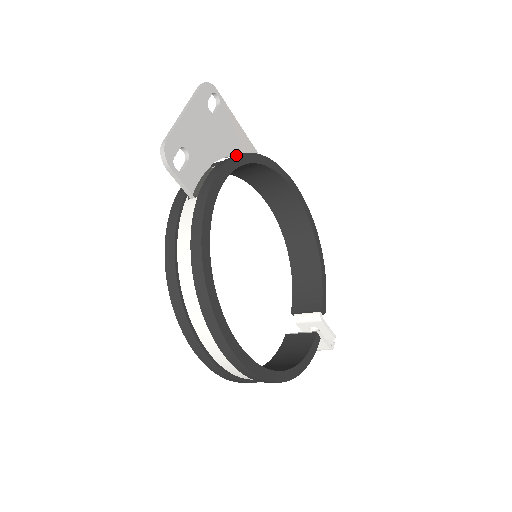
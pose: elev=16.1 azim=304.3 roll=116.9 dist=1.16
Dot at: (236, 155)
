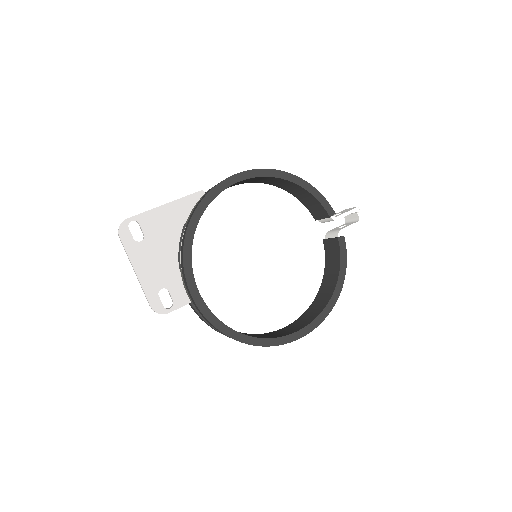
Dot at: (182, 253)
